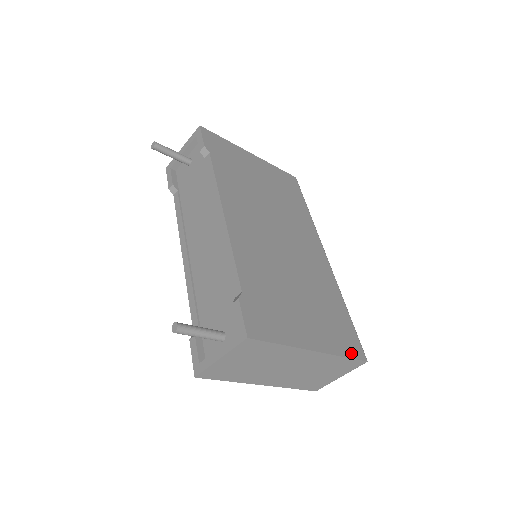
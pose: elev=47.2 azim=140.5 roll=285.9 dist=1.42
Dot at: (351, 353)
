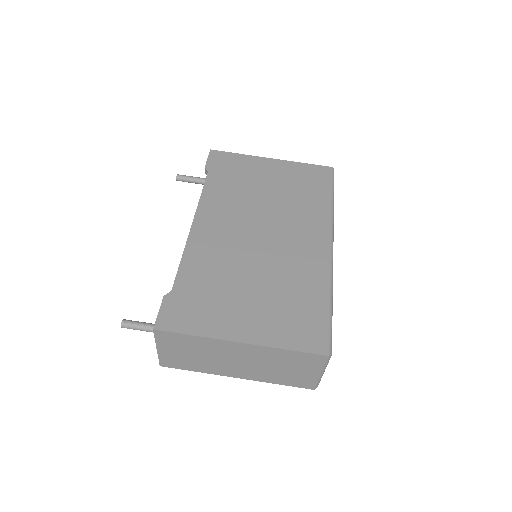
Dot at: (302, 346)
